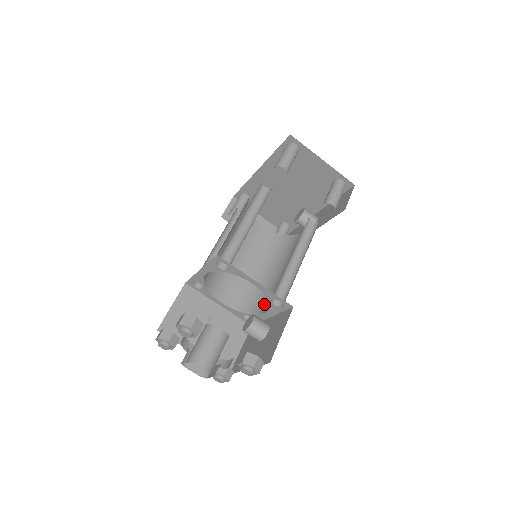
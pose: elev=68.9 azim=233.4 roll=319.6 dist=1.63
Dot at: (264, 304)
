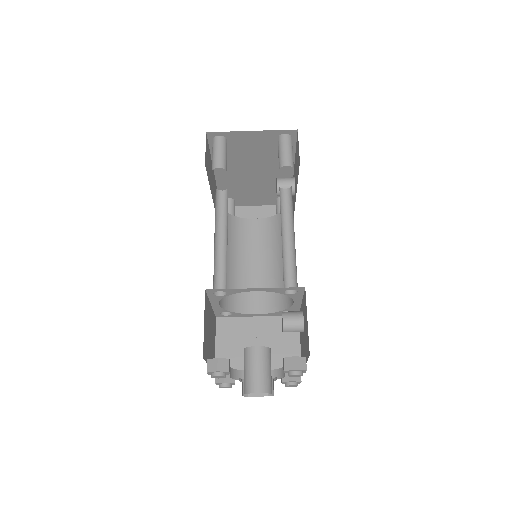
Dot at: occluded
